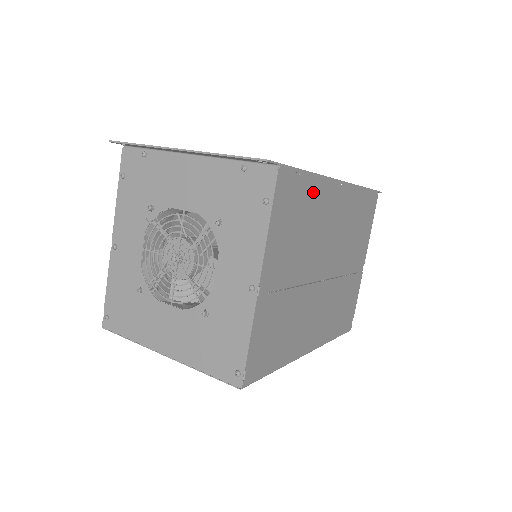
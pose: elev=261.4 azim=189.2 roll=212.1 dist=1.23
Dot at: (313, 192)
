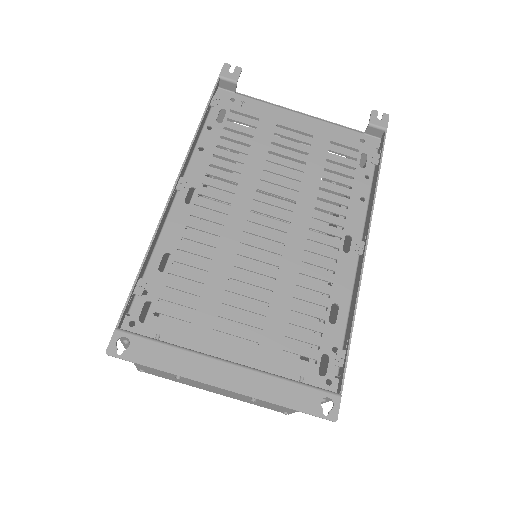
Dot at: occluded
